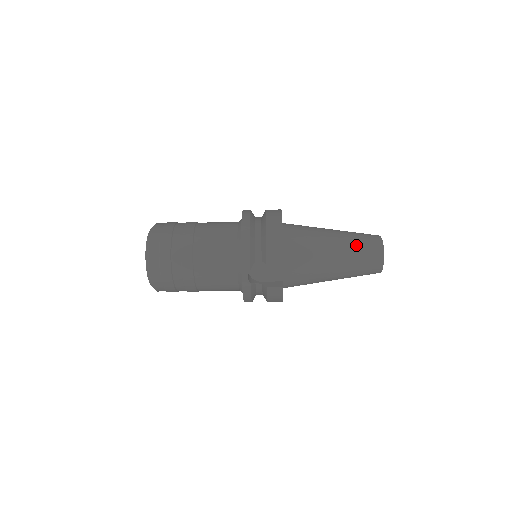
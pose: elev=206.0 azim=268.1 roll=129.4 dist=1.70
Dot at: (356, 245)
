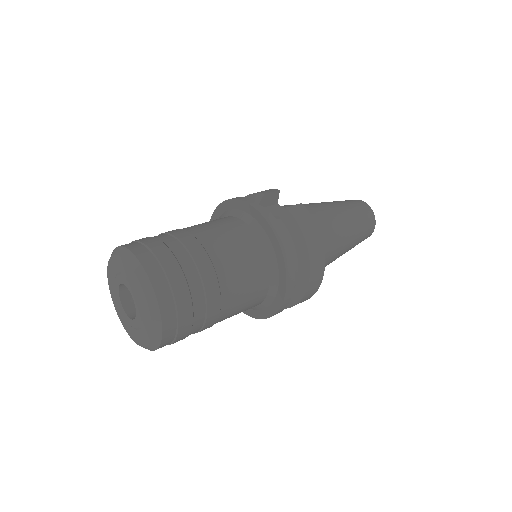
Dot at: occluded
